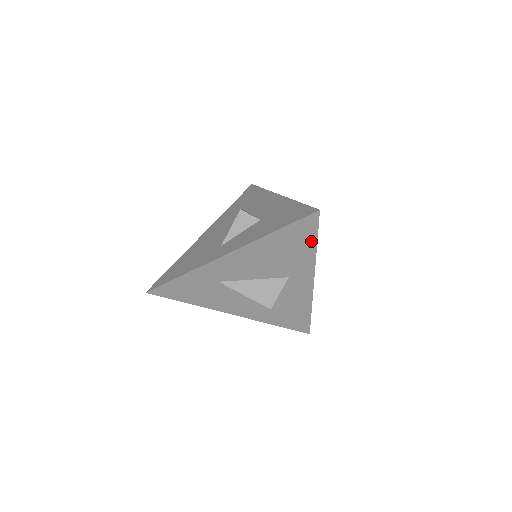
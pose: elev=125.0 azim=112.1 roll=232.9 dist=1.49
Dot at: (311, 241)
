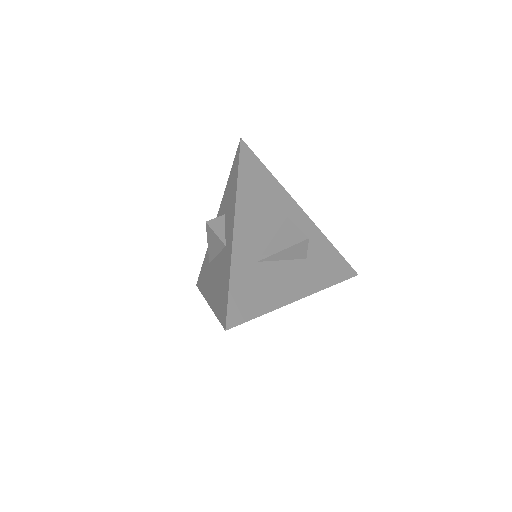
Dot at: (263, 170)
